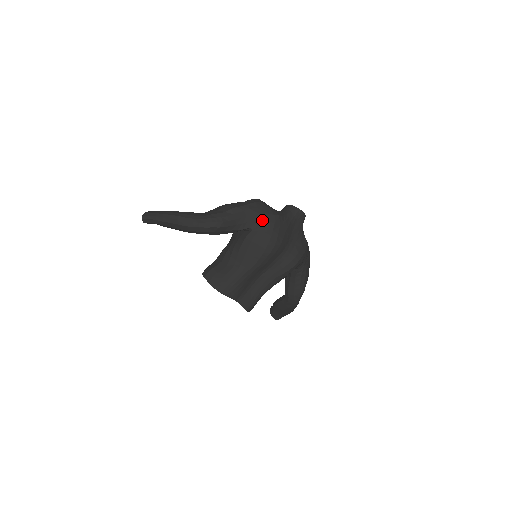
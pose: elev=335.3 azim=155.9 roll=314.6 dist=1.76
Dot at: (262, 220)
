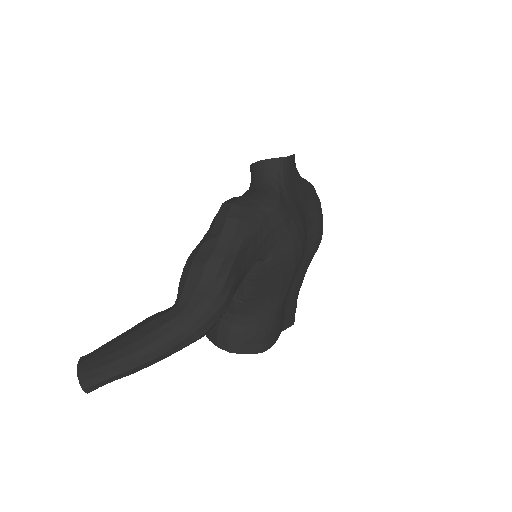
Dot at: (267, 235)
